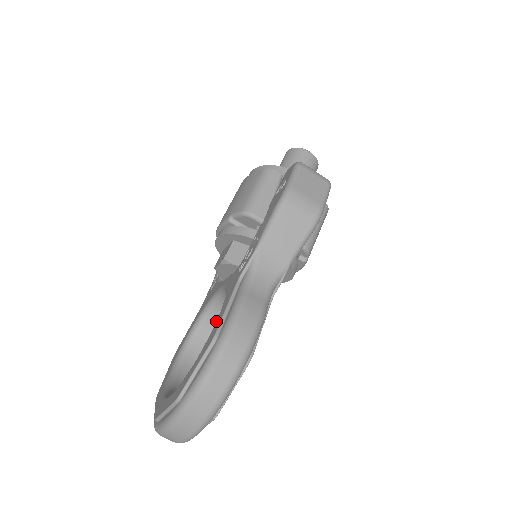
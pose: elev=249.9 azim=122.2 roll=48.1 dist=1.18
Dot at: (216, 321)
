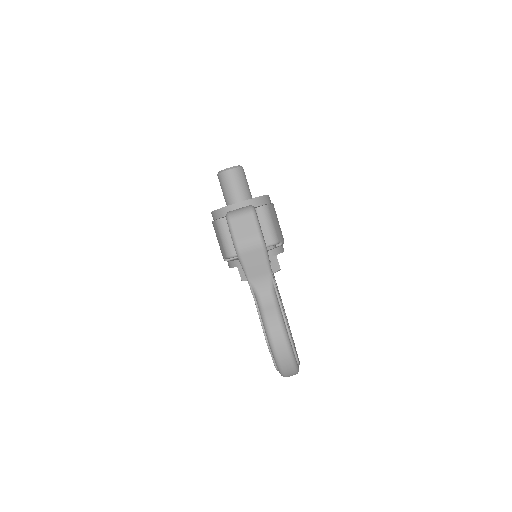
Dot at: occluded
